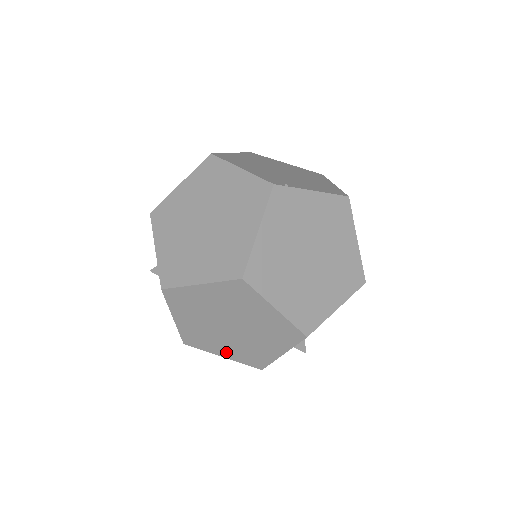
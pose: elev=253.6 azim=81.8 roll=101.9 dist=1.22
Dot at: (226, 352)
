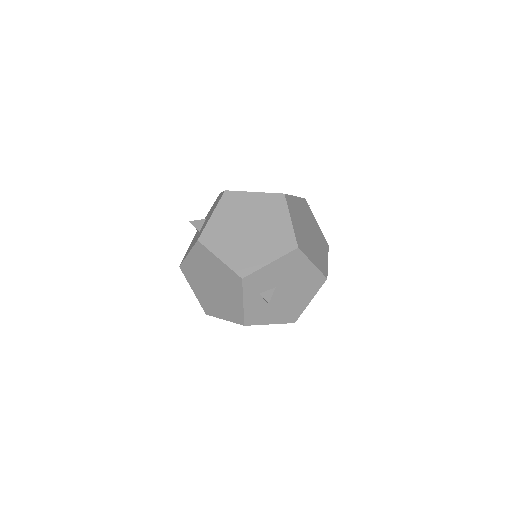
Dot at: (226, 254)
